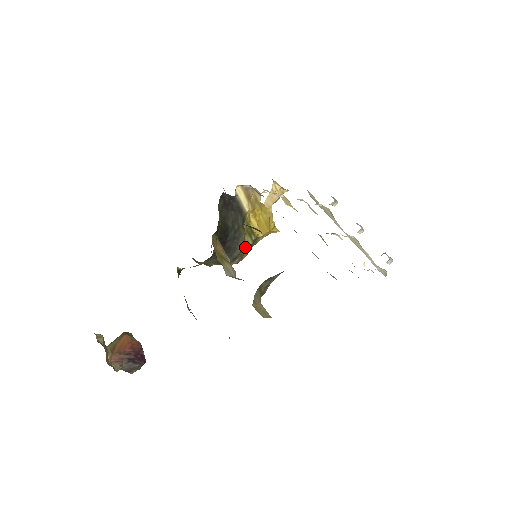
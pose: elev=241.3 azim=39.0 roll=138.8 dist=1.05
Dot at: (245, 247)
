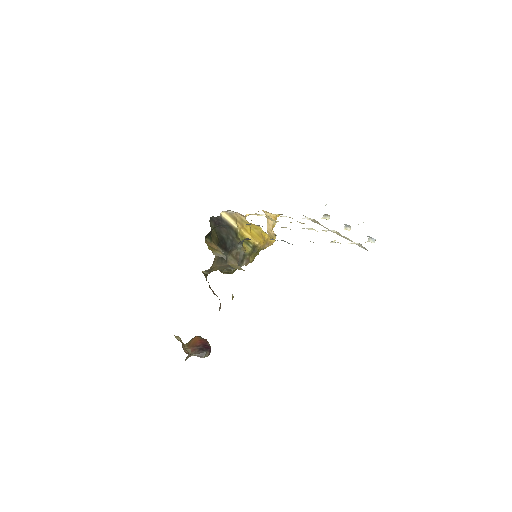
Dot at: (247, 252)
